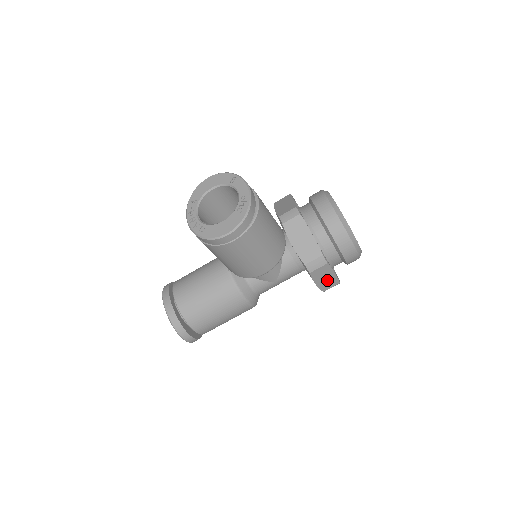
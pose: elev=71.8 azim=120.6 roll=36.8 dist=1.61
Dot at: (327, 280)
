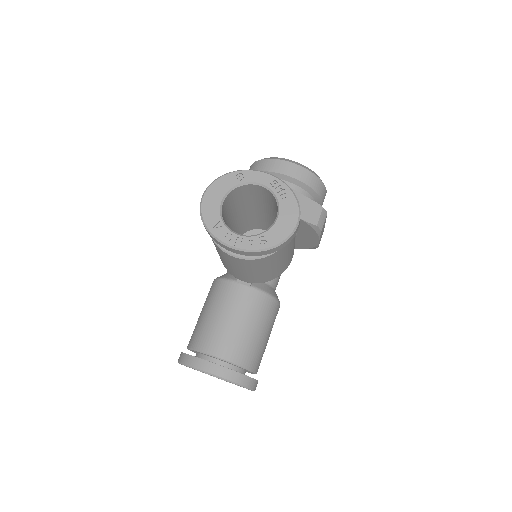
Dot at: (322, 232)
